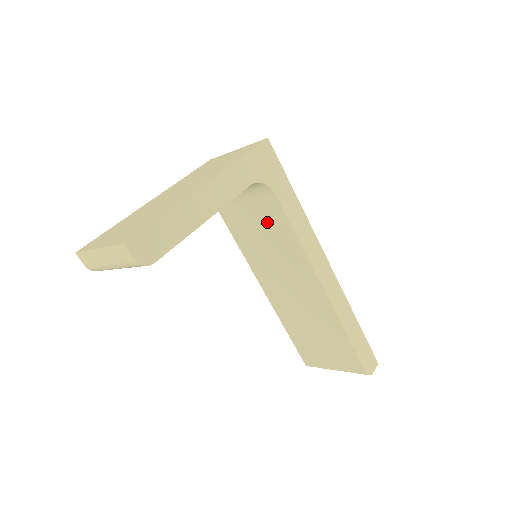
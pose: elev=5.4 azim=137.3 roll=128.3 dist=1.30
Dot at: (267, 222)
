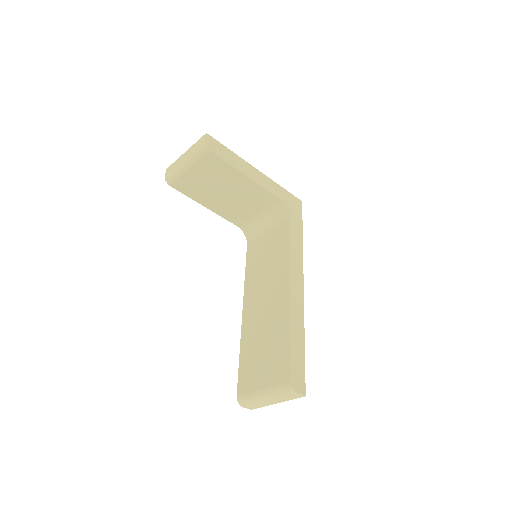
Dot at: (276, 242)
